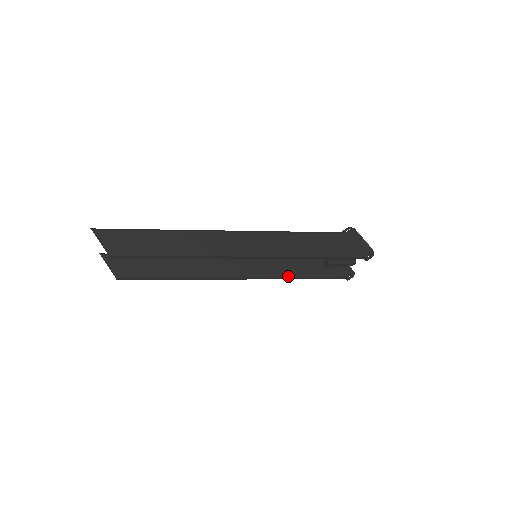
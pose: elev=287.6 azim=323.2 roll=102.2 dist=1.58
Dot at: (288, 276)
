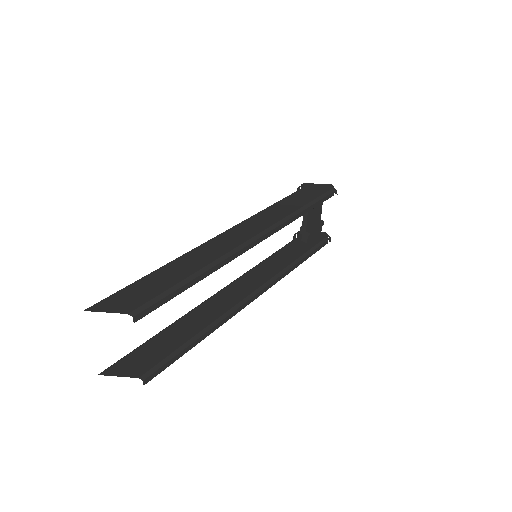
Dot at: (291, 265)
